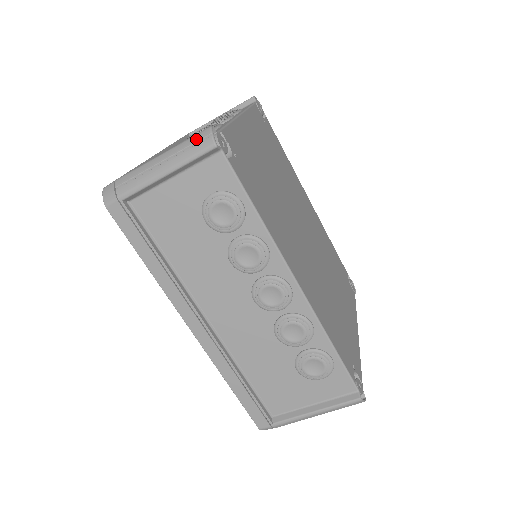
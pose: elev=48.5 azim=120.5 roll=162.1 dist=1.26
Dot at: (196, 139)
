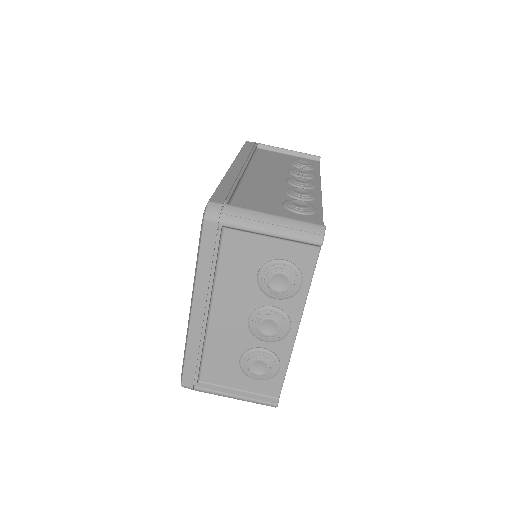
Dot at: occluded
